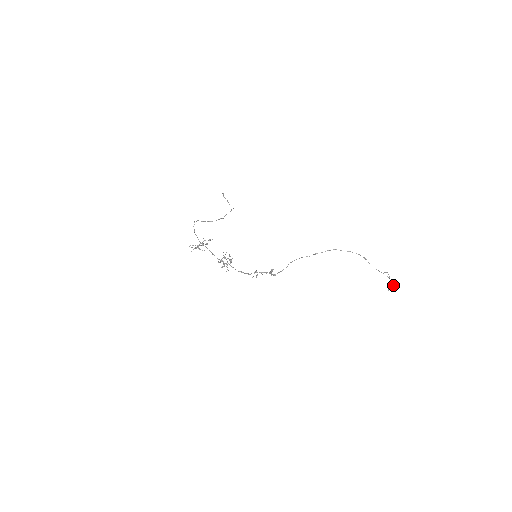
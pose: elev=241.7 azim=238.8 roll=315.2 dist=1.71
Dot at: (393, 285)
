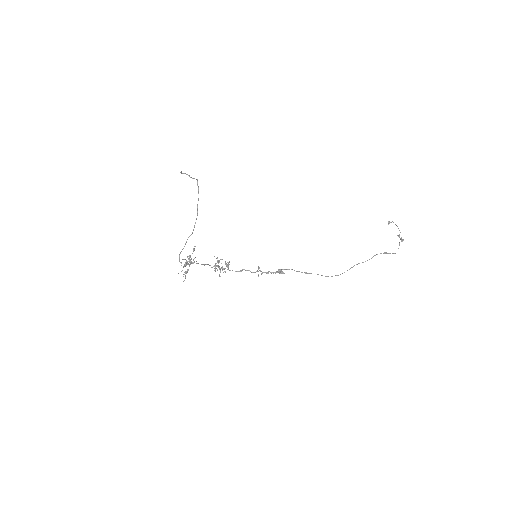
Dot at: (402, 241)
